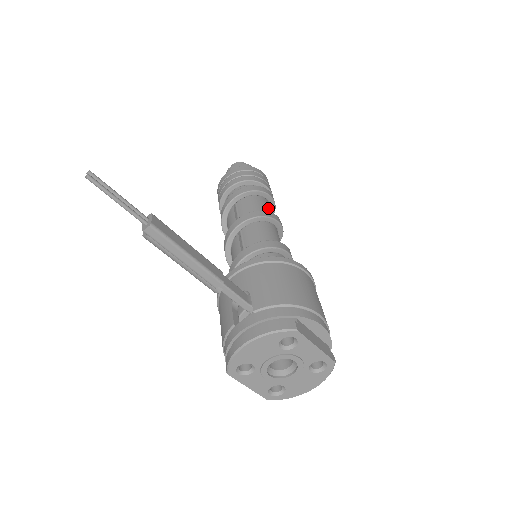
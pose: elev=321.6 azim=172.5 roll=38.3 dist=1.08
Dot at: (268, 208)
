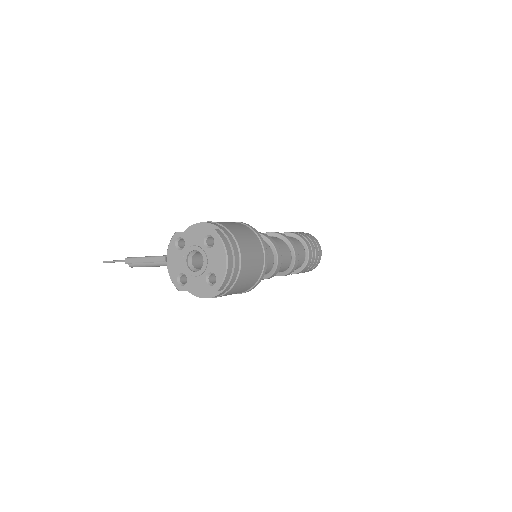
Dot at: occluded
